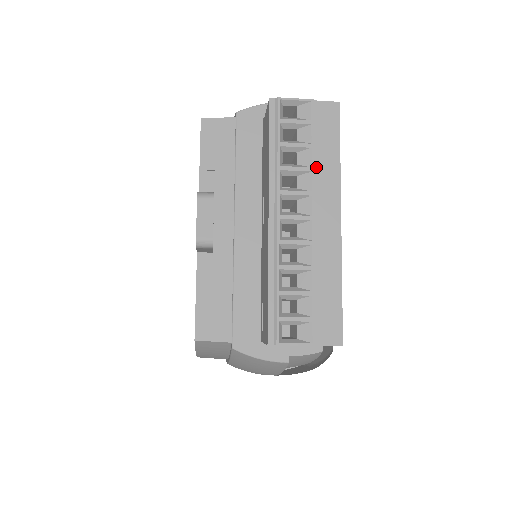
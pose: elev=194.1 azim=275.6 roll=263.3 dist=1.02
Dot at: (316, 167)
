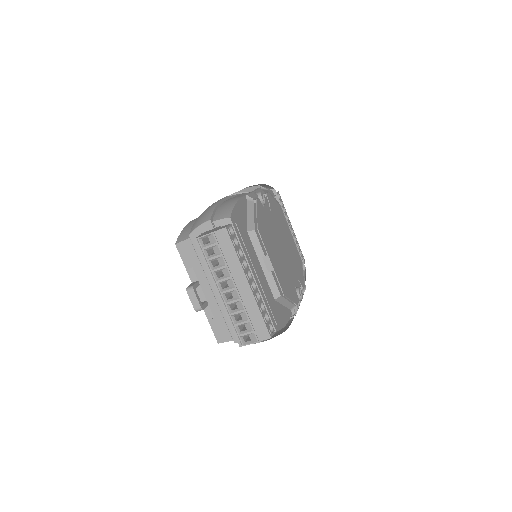
Dot at: (228, 264)
